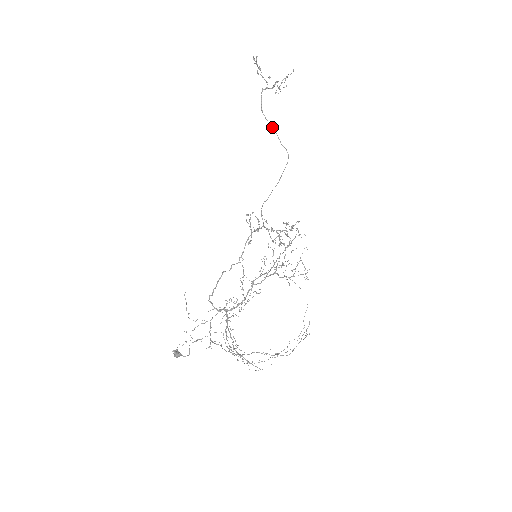
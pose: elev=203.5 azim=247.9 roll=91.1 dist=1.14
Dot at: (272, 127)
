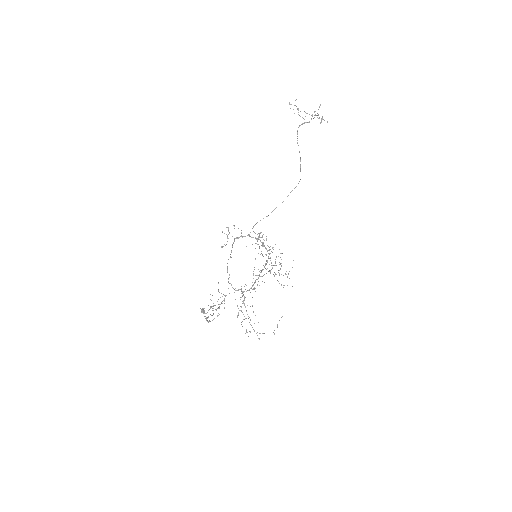
Dot at: occluded
